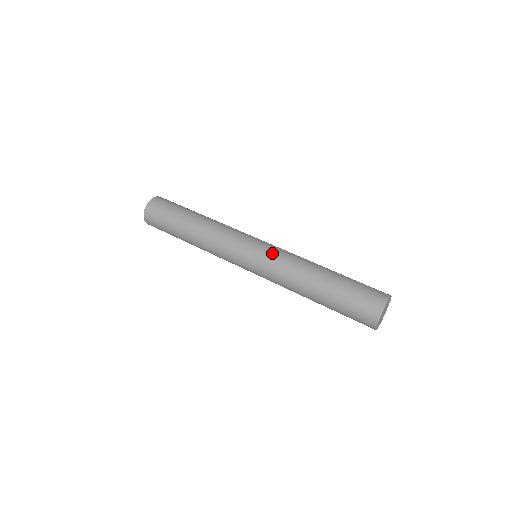
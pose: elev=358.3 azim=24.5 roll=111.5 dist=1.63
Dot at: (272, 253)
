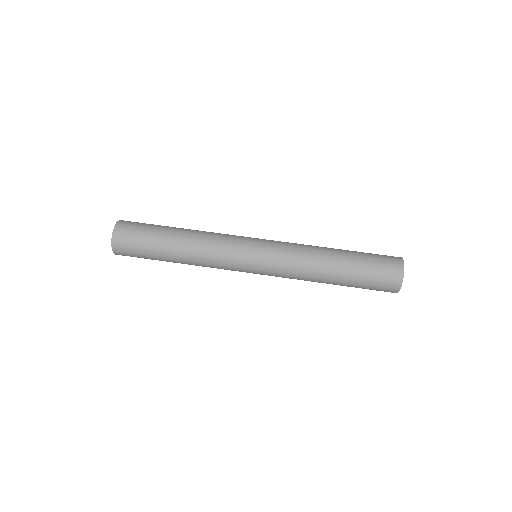
Dot at: (279, 242)
